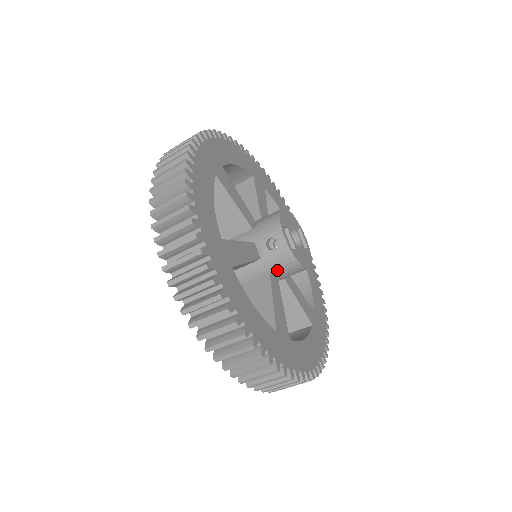
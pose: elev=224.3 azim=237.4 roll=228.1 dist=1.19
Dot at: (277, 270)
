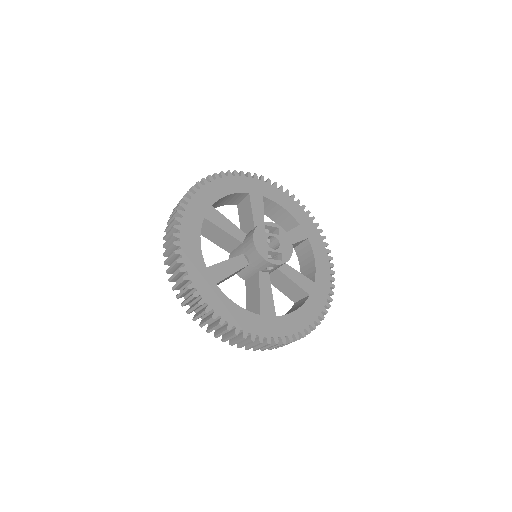
Dot at: occluded
